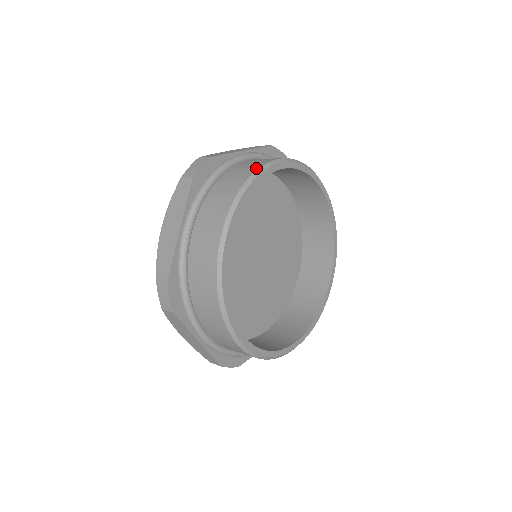
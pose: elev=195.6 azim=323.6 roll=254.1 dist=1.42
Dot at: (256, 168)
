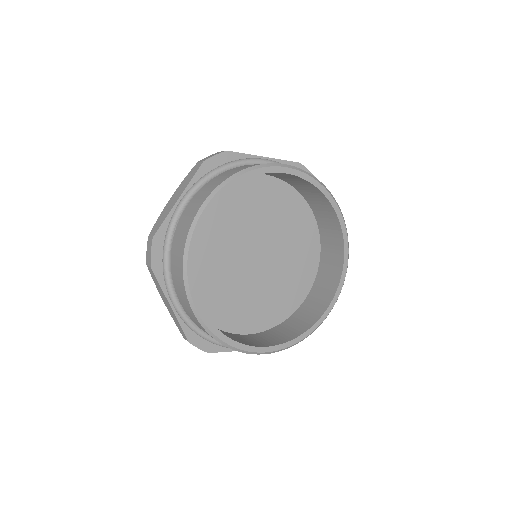
Dot at: (258, 164)
